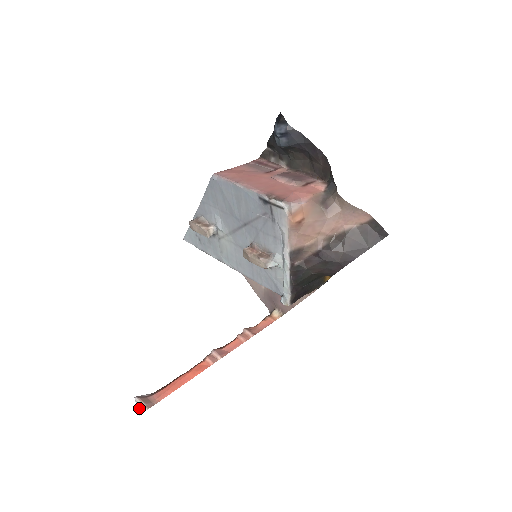
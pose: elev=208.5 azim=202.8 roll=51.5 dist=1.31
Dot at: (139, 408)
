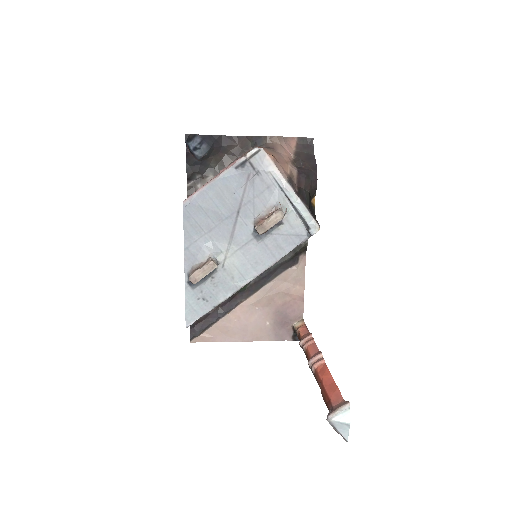
Dot at: (342, 418)
